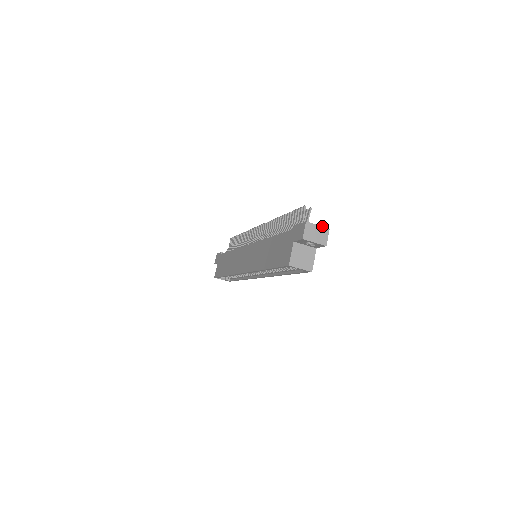
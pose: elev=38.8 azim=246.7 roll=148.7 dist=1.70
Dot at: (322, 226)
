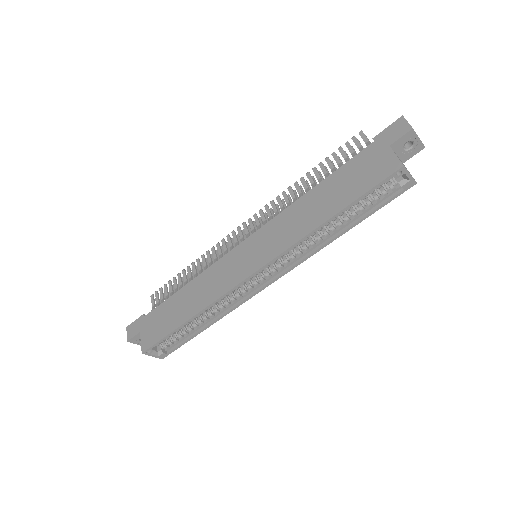
Dot at: occluded
